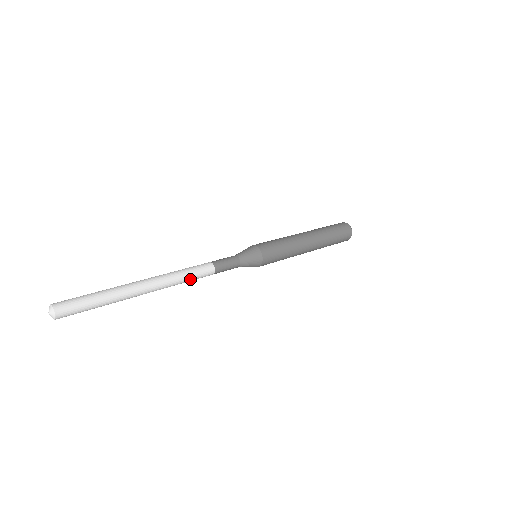
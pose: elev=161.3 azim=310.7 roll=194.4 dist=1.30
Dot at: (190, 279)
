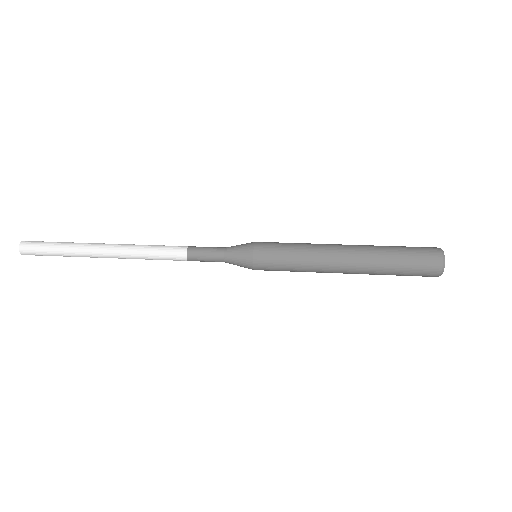
Dot at: (155, 258)
